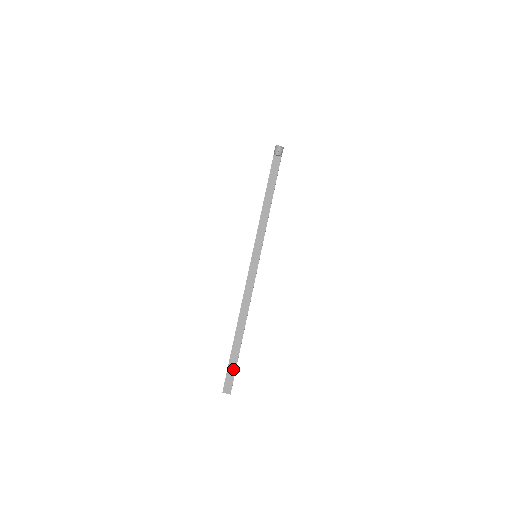
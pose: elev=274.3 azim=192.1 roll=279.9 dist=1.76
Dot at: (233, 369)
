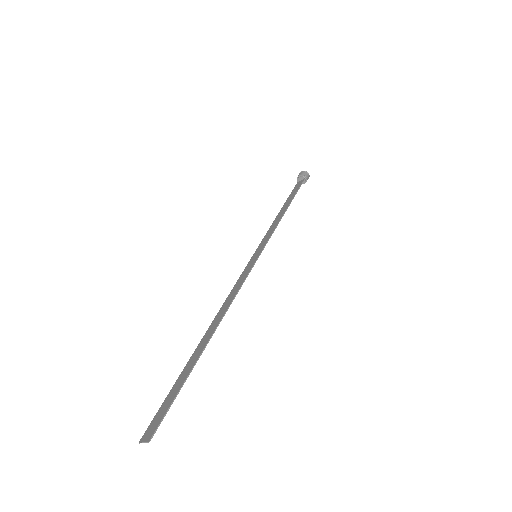
Dot at: (172, 396)
